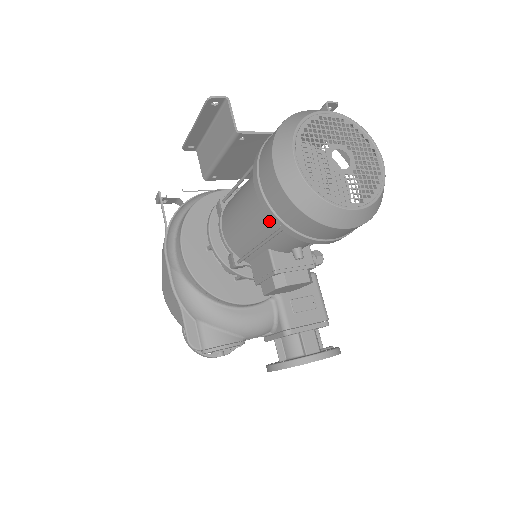
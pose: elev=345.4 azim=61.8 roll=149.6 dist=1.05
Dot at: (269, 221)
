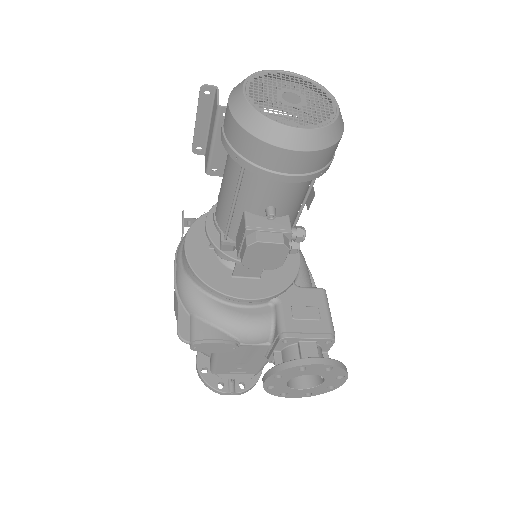
Dot at: (236, 170)
